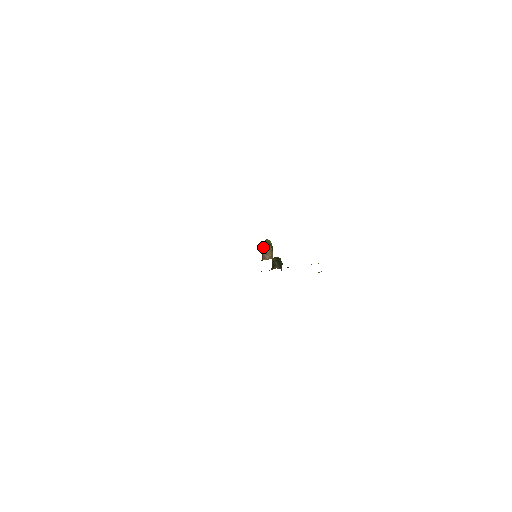
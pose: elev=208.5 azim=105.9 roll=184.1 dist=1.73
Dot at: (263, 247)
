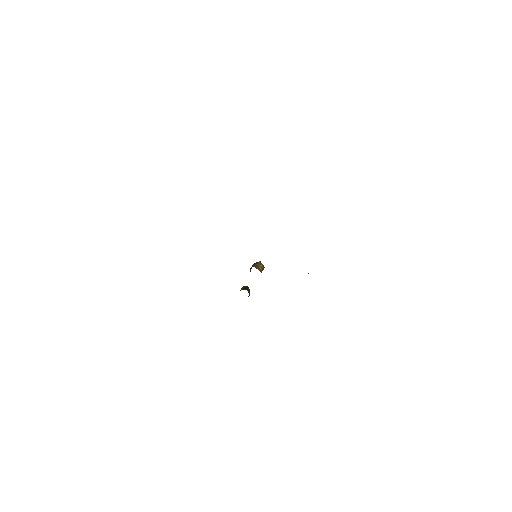
Dot at: (258, 262)
